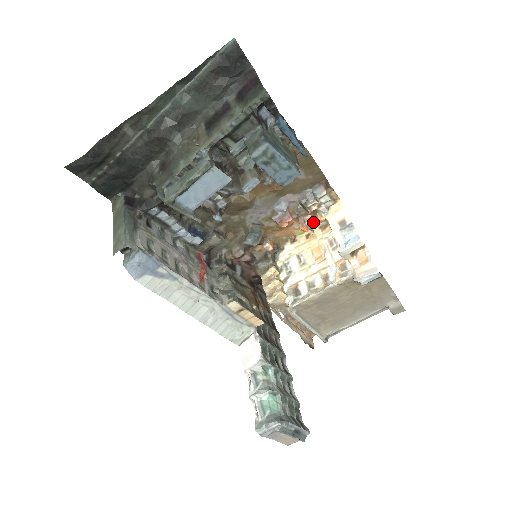
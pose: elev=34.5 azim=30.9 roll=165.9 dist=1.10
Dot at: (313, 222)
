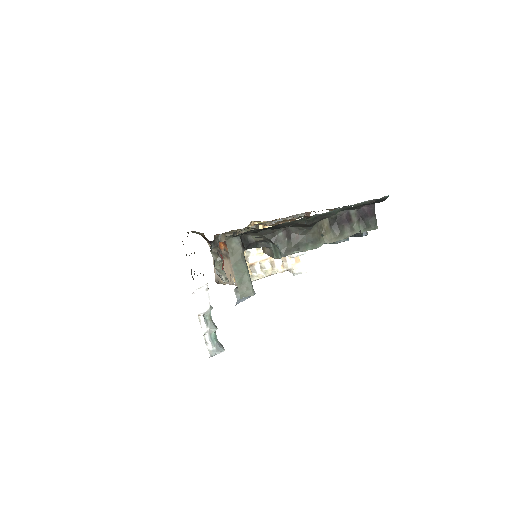
Dot at: occluded
